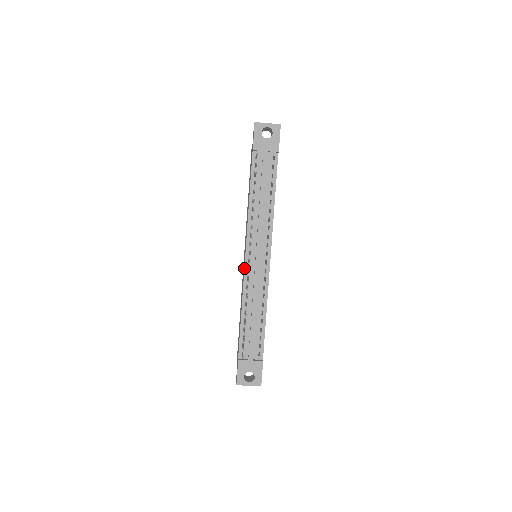
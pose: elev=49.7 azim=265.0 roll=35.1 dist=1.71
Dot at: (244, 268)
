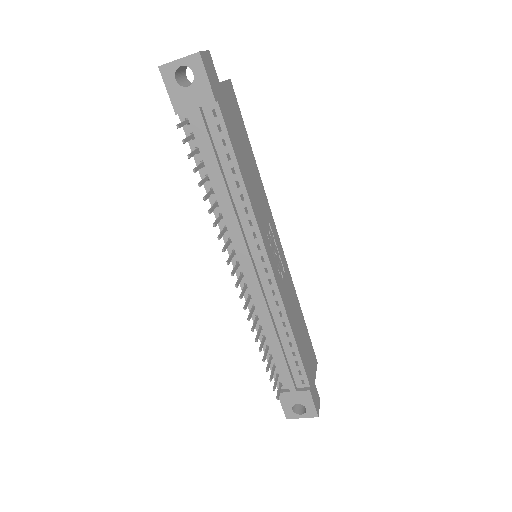
Dot at: occluded
